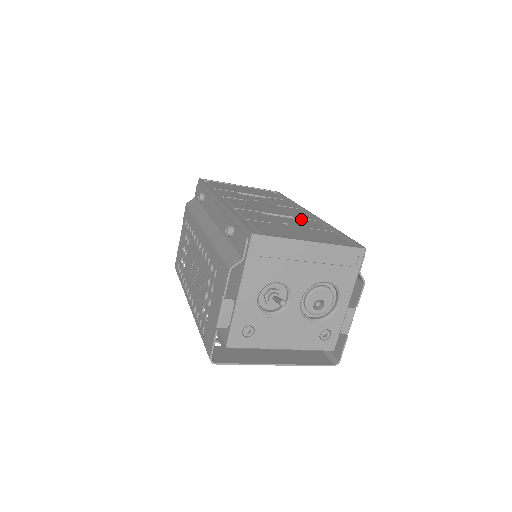
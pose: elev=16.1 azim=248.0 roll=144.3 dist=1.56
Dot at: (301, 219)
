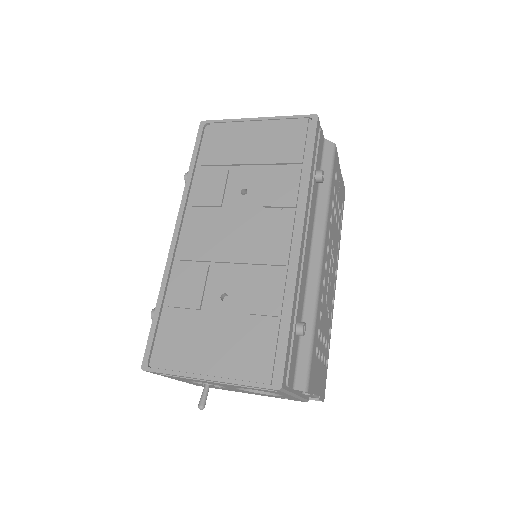
Dot at: (259, 272)
